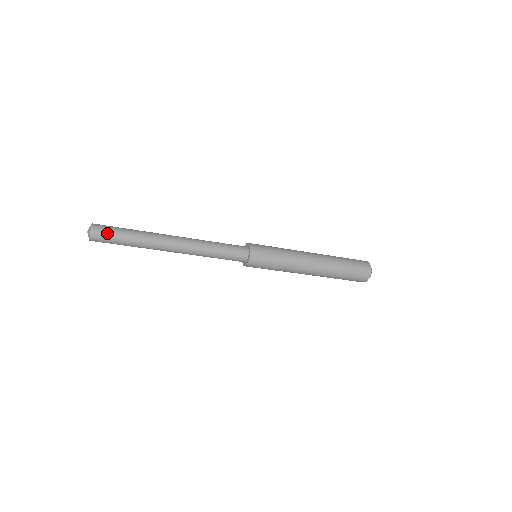
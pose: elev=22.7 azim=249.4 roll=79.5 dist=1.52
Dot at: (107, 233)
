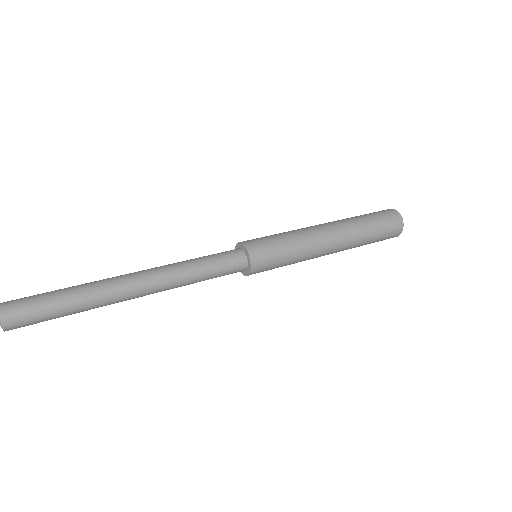
Dot at: (32, 322)
